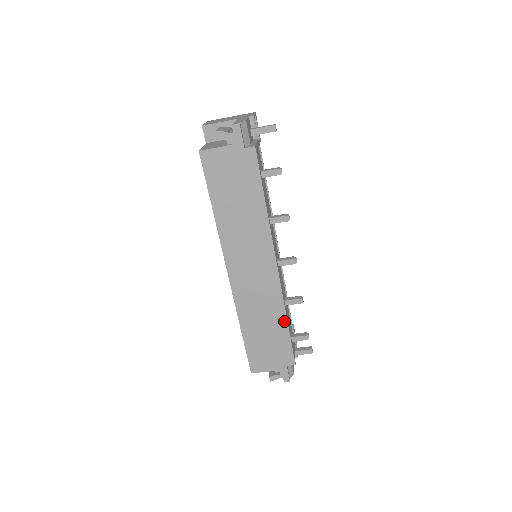
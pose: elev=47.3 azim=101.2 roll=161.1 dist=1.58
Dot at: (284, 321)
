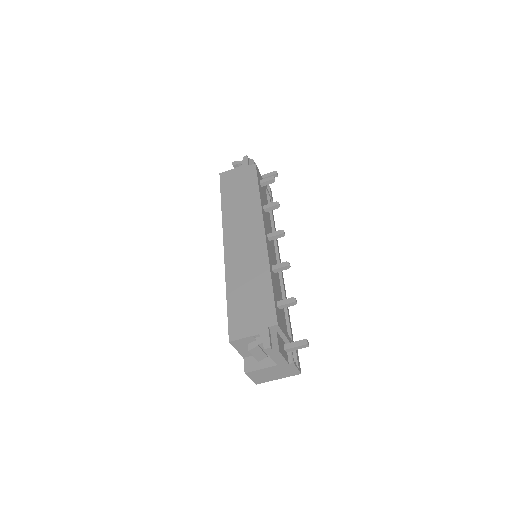
Dot at: (268, 277)
